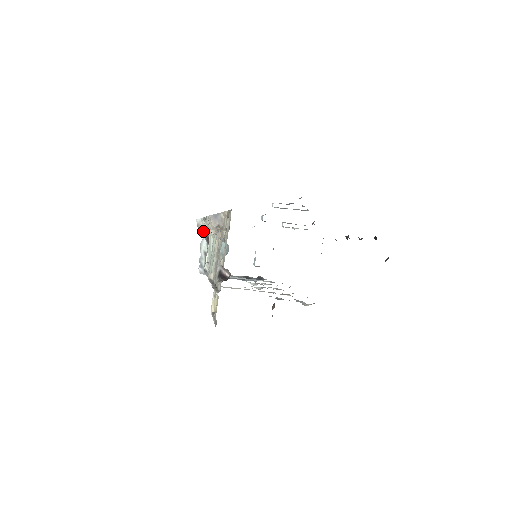
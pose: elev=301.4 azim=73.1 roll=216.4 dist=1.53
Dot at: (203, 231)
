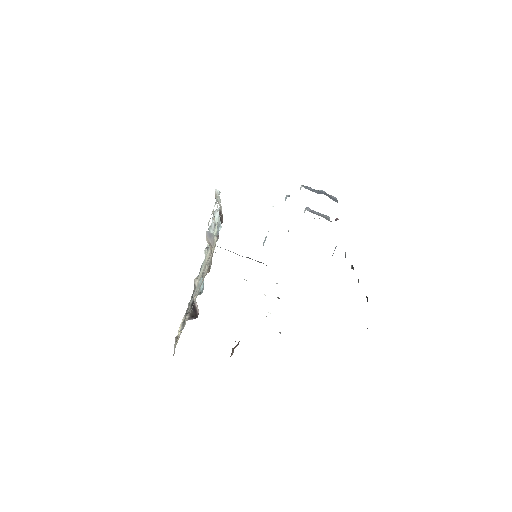
Dot at: occluded
